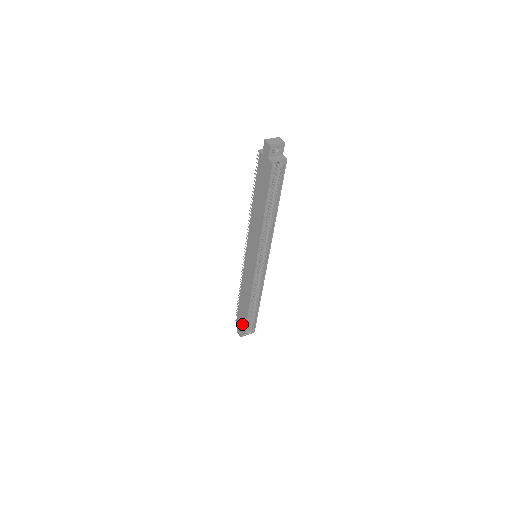
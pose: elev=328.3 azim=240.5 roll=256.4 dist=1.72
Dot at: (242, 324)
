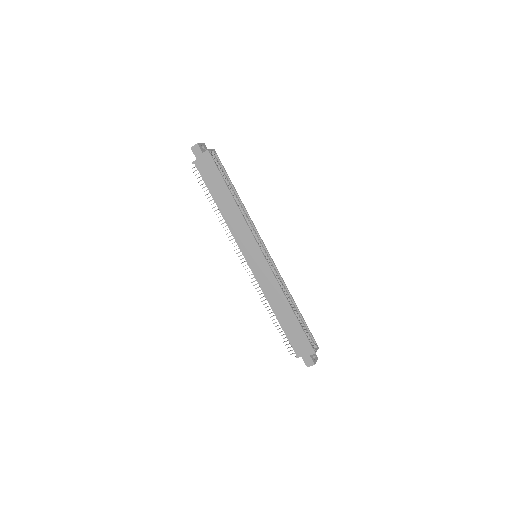
Dot at: (303, 344)
